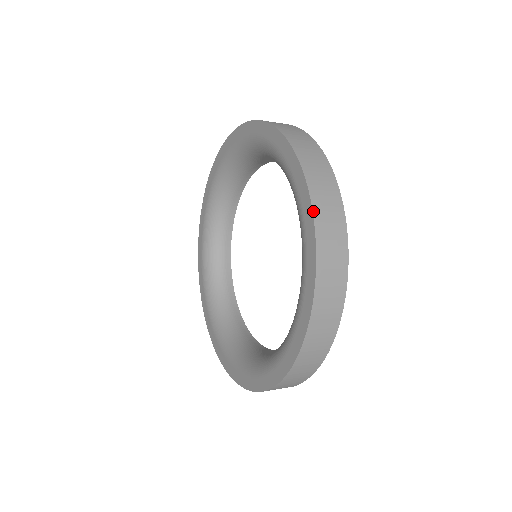
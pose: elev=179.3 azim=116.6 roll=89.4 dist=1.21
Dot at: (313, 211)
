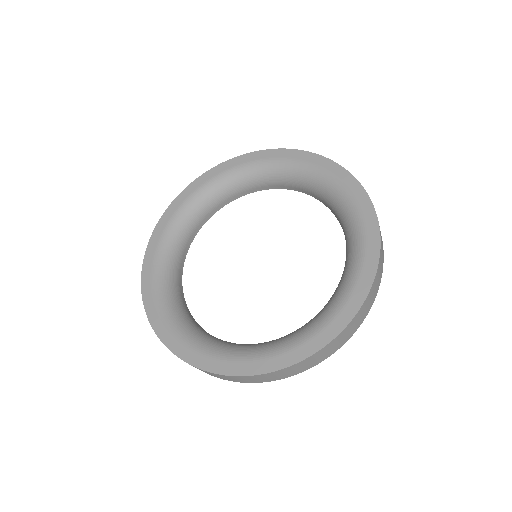
Dot at: occluded
